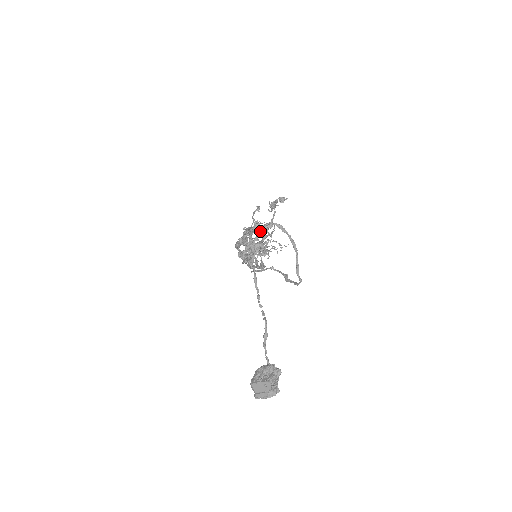
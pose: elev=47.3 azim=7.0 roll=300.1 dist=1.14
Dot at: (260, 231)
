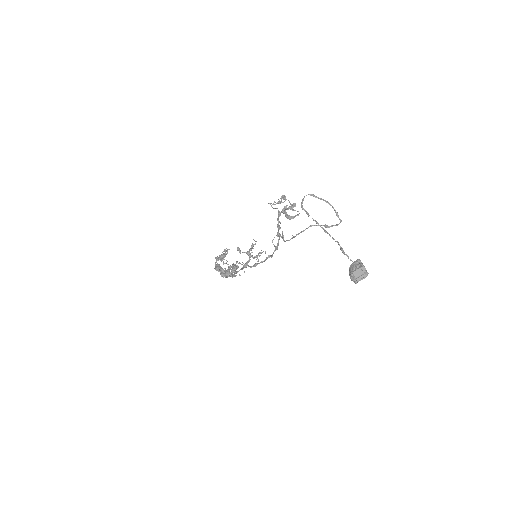
Dot at: (302, 200)
